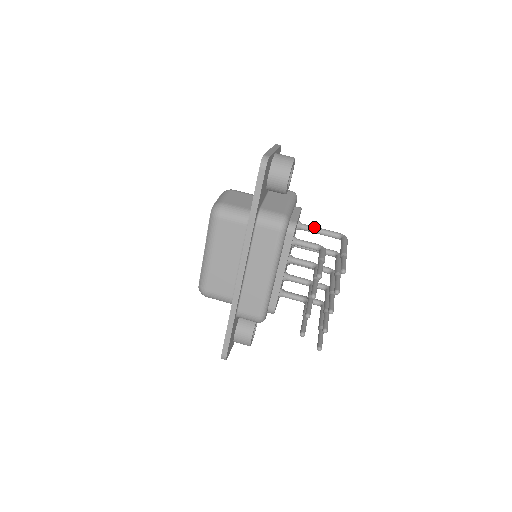
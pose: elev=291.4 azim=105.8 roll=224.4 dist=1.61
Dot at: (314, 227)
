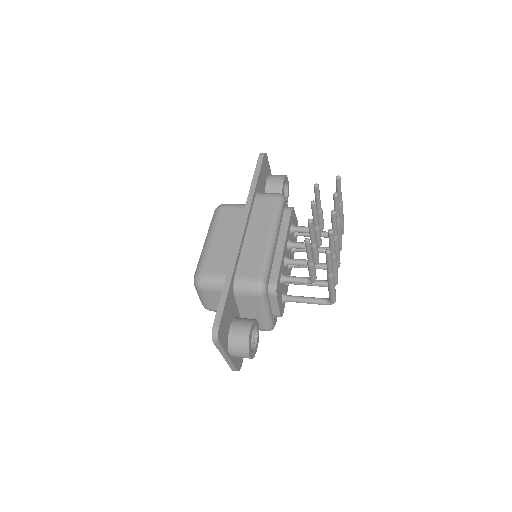
Dot at: occluded
